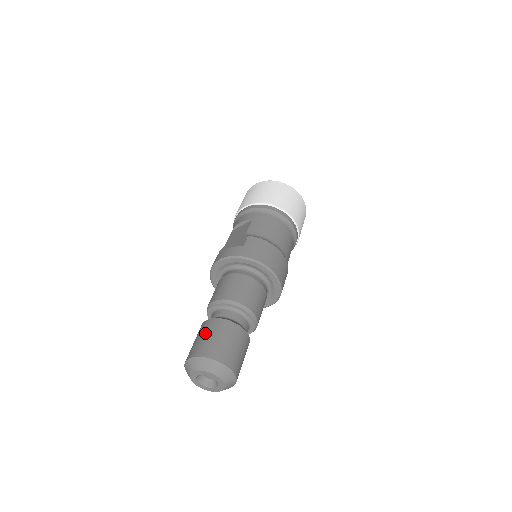
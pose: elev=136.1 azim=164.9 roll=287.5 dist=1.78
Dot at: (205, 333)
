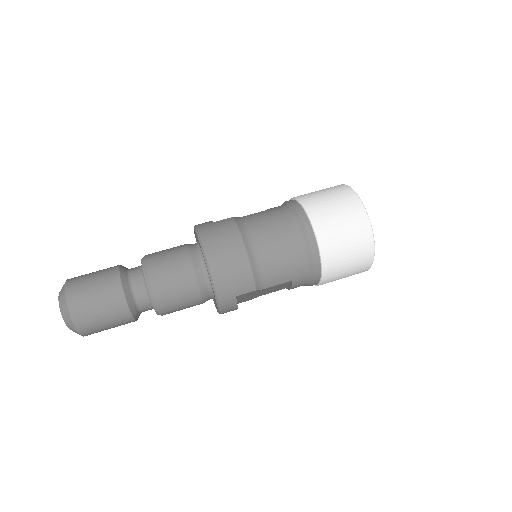
Dot at: (99, 270)
